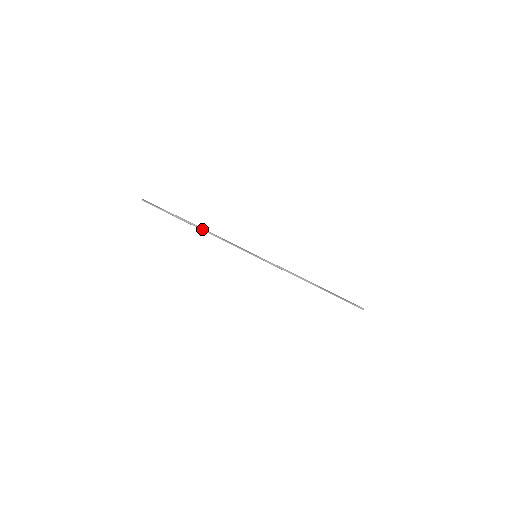
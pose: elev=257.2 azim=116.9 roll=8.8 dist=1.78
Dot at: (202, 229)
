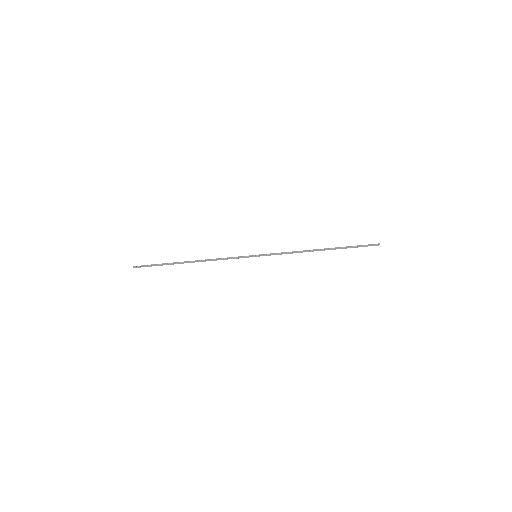
Dot at: occluded
